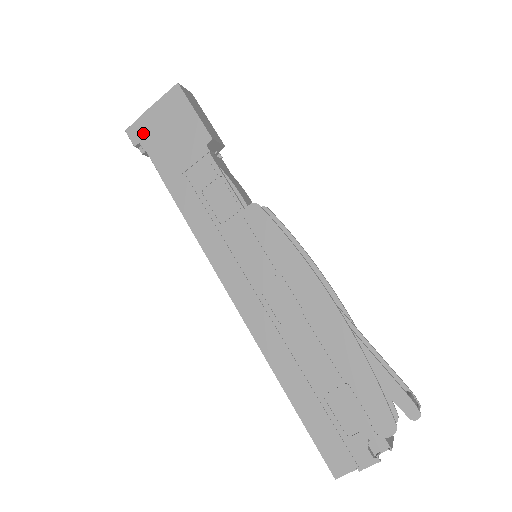
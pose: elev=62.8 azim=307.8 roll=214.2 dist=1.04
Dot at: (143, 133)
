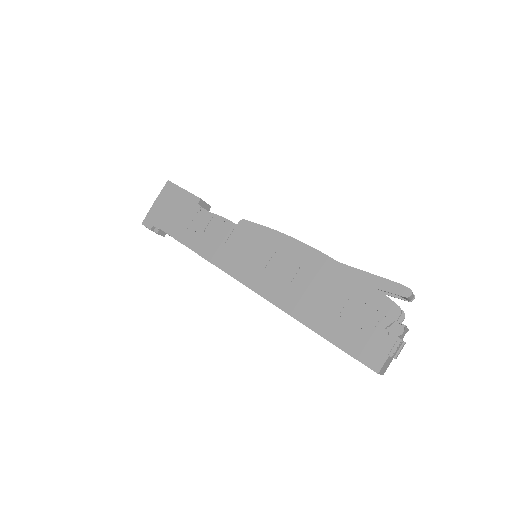
Dot at: (154, 219)
